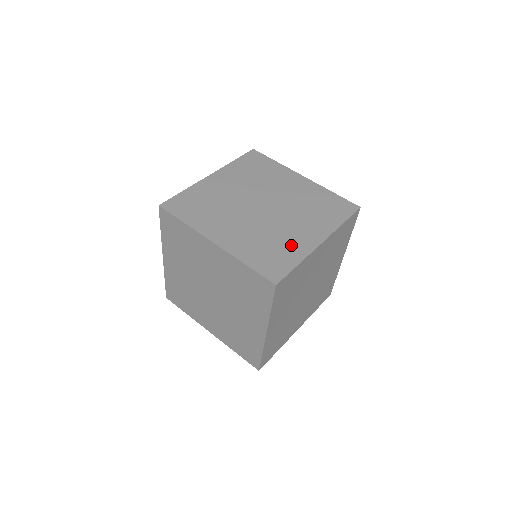
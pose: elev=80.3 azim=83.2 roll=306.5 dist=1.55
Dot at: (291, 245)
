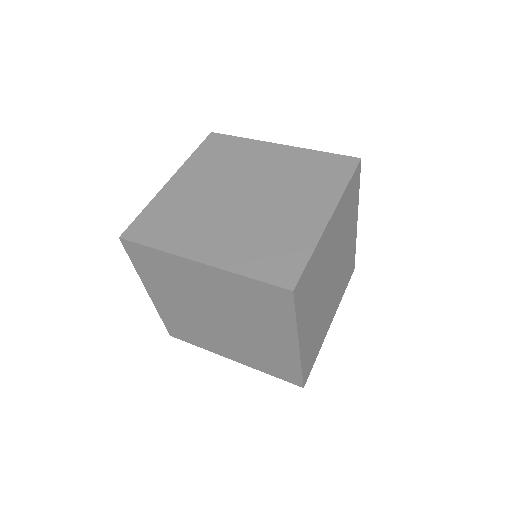
Dot at: (294, 233)
